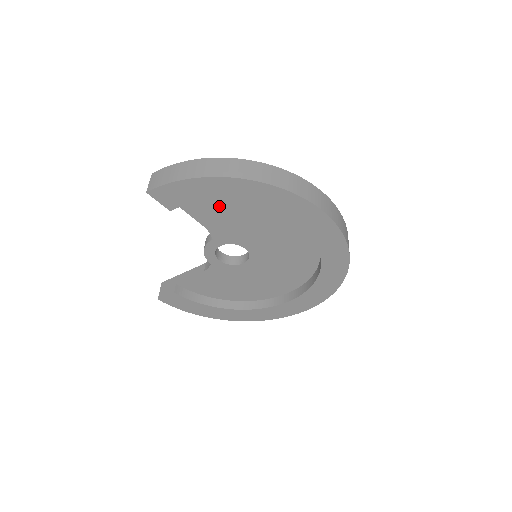
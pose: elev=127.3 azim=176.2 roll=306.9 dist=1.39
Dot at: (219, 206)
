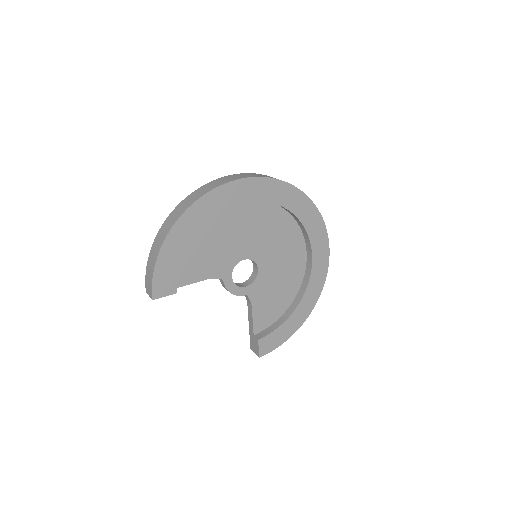
Dot at: (194, 257)
